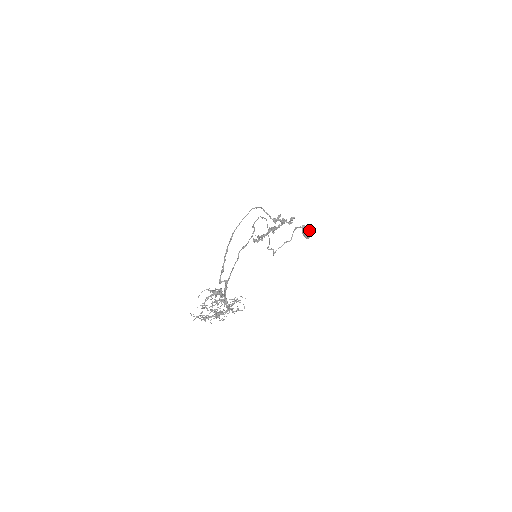
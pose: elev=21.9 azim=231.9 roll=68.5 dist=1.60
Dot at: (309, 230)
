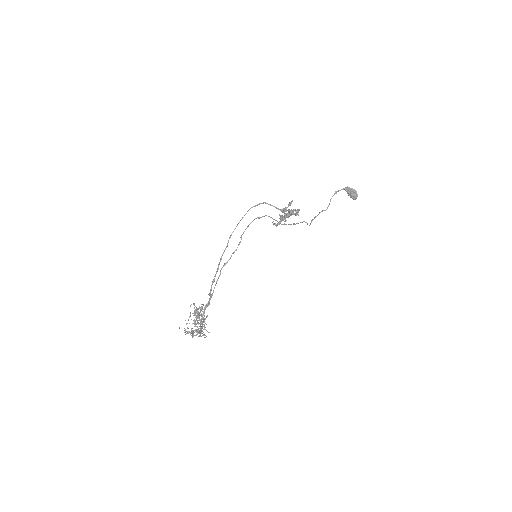
Dot at: (354, 192)
